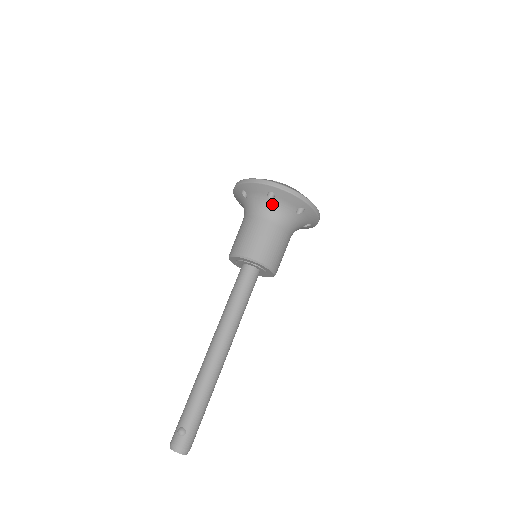
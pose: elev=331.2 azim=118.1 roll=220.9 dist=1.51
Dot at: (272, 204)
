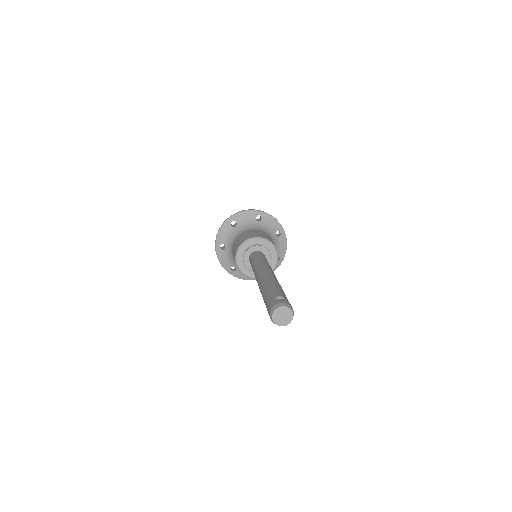
Dot at: (260, 224)
